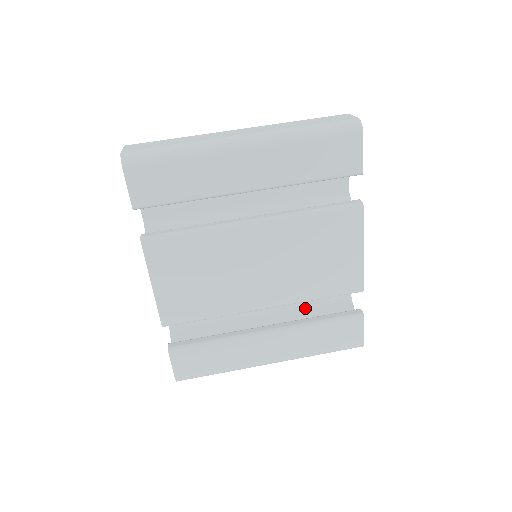
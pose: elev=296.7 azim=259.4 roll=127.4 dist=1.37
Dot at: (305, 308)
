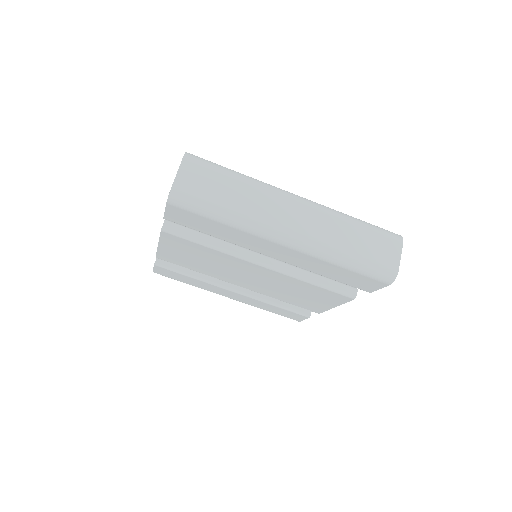
Dot at: occluded
